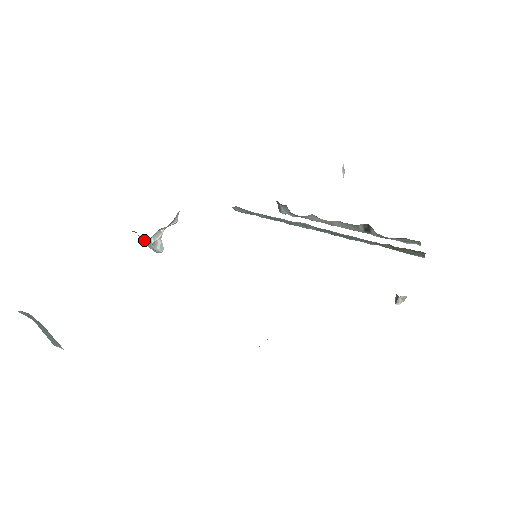
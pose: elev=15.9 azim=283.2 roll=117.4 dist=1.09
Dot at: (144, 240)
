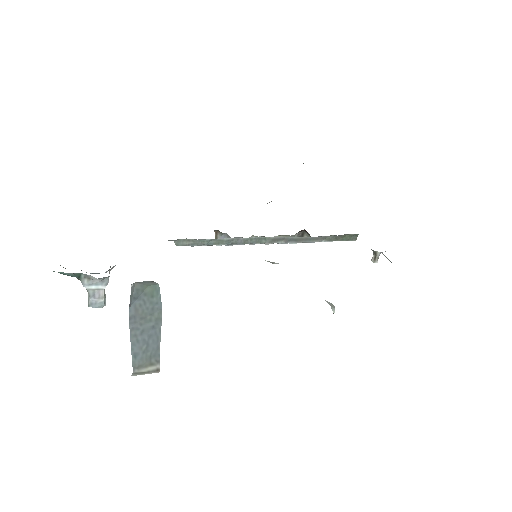
Dot at: (102, 278)
